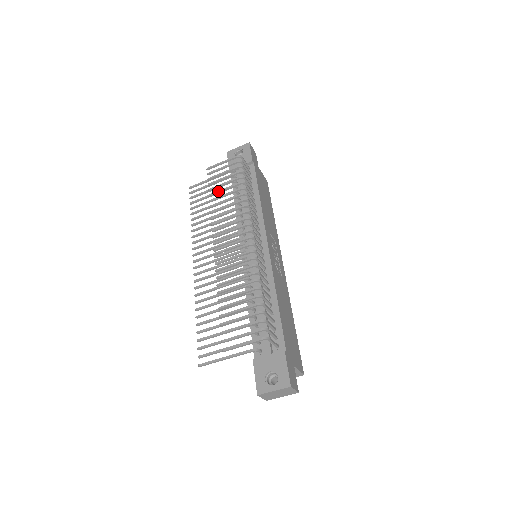
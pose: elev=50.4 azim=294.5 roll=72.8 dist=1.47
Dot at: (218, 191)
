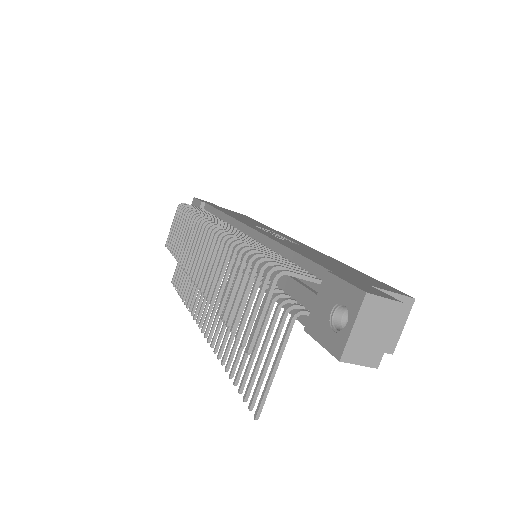
Dot at: (177, 244)
